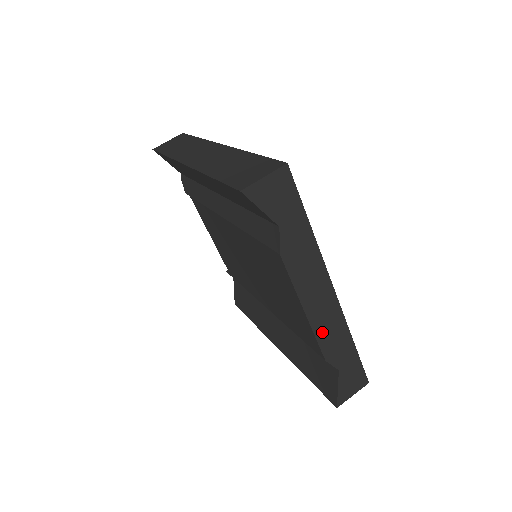
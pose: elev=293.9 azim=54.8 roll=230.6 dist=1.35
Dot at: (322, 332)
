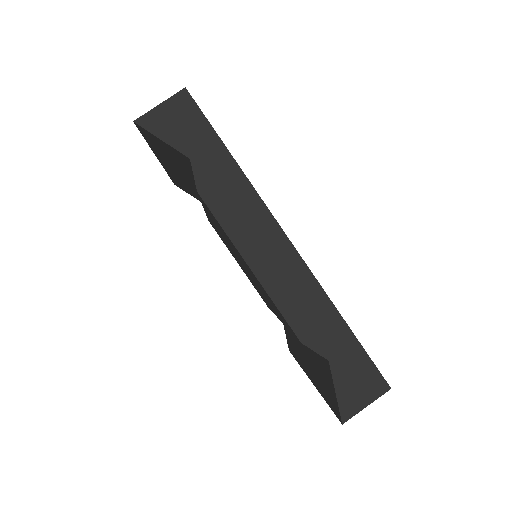
Dot at: (285, 299)
